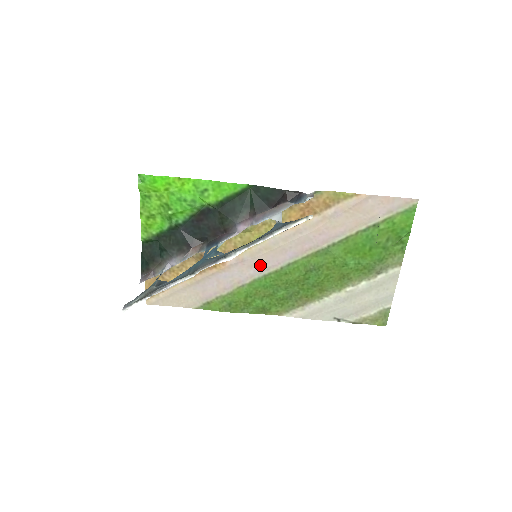
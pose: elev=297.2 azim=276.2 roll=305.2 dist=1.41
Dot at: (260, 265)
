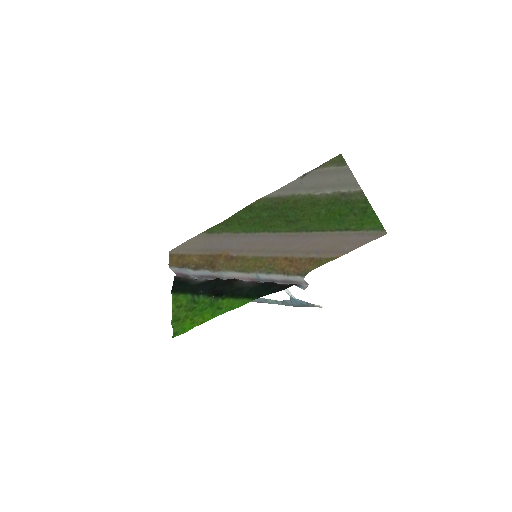
Dot at: (253, 241)
